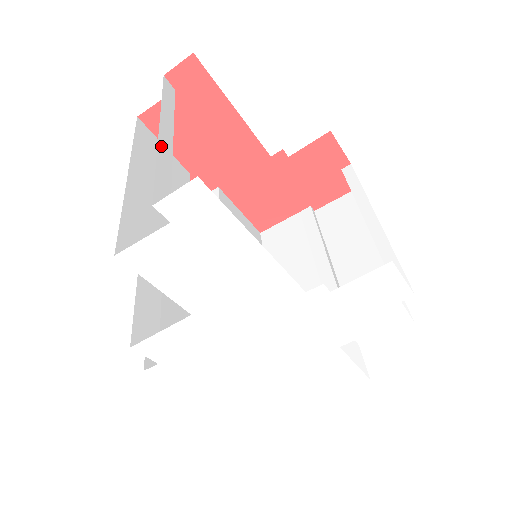
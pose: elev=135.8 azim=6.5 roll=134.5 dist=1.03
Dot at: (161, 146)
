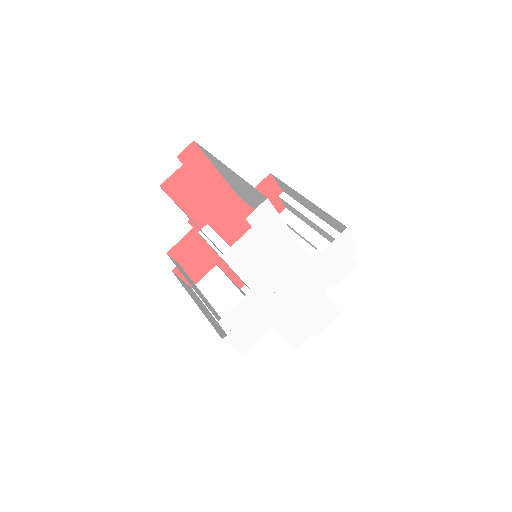
Dot at: occluded
